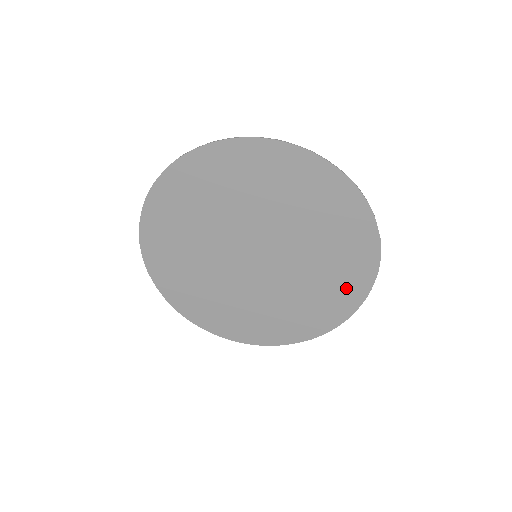
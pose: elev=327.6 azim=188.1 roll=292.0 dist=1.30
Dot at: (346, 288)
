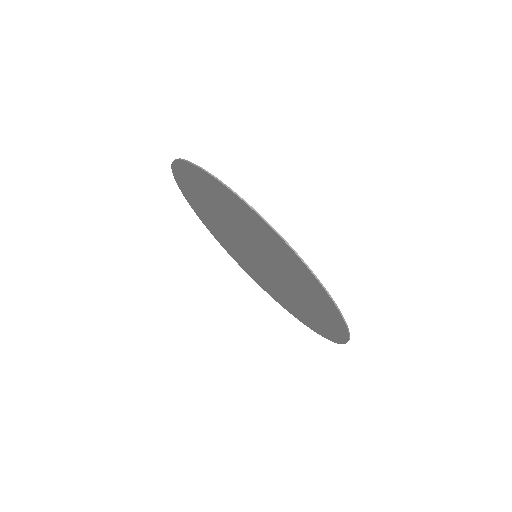
Dot at: (274, 295)
